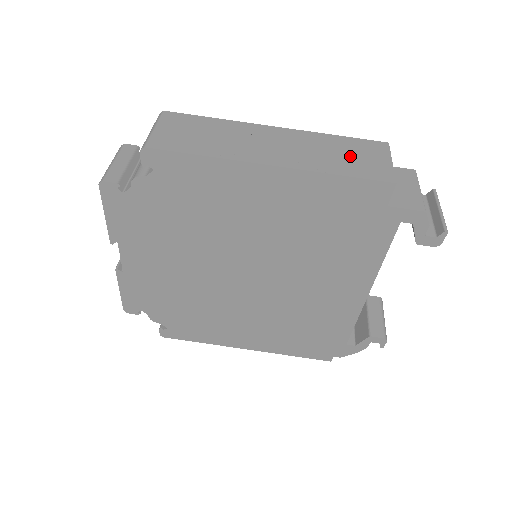
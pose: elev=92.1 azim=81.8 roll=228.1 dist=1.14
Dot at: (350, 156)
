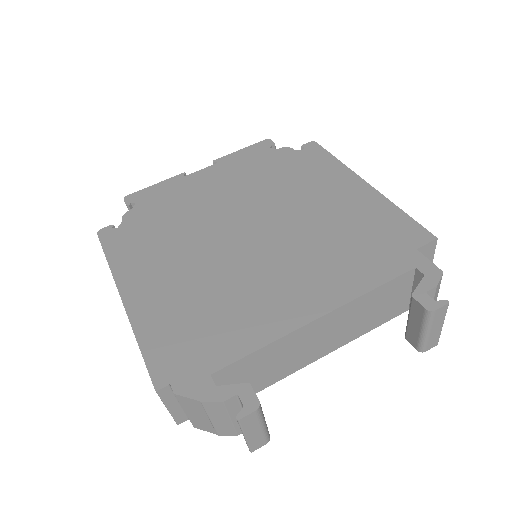
Dot at: occluded
